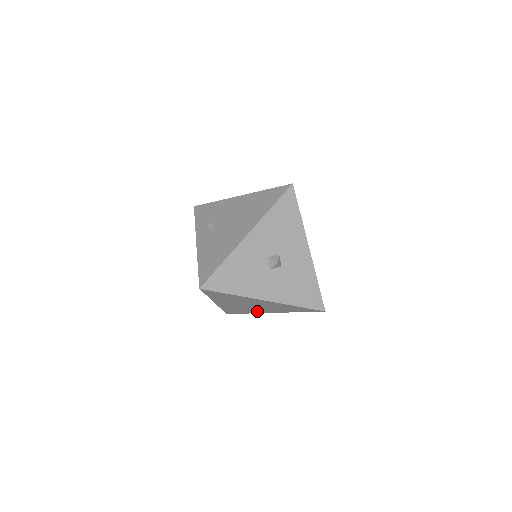
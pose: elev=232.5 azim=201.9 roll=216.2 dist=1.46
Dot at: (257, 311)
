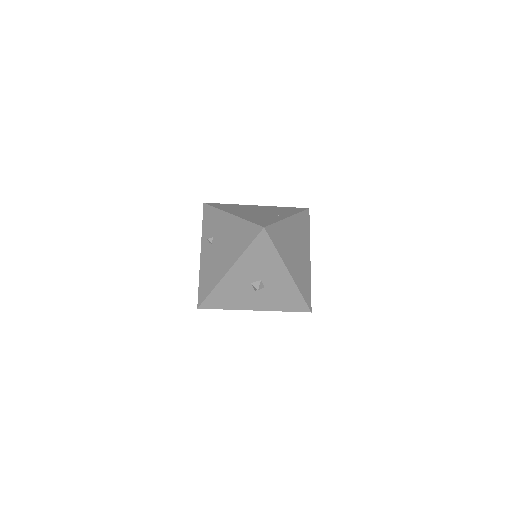
Dot at: occluded
